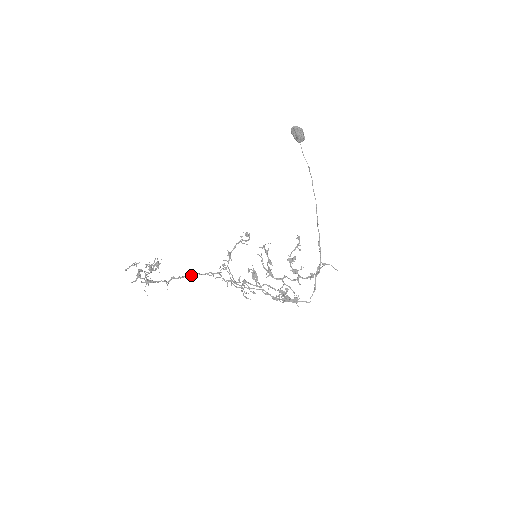
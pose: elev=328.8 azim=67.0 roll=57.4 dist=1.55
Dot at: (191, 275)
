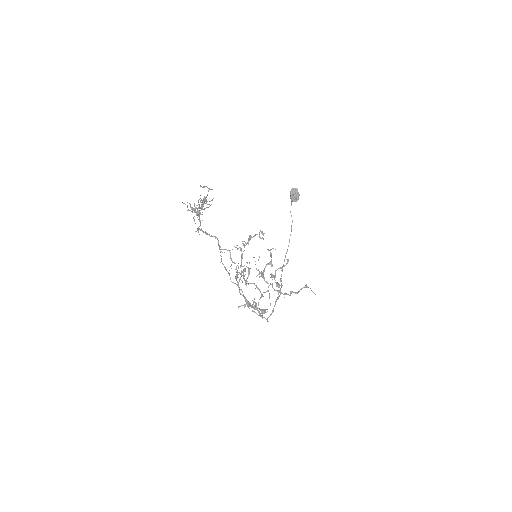
Dot at: (215, 237)
